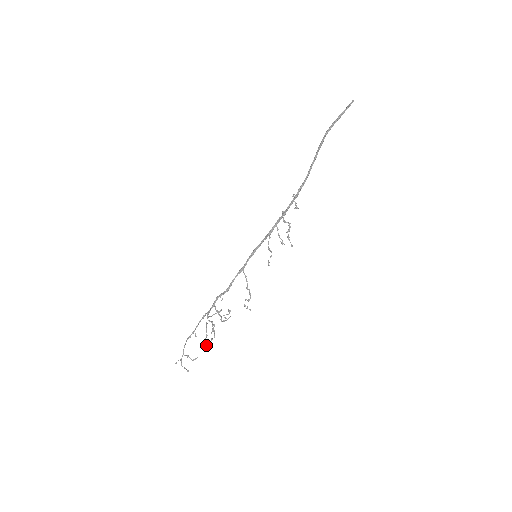
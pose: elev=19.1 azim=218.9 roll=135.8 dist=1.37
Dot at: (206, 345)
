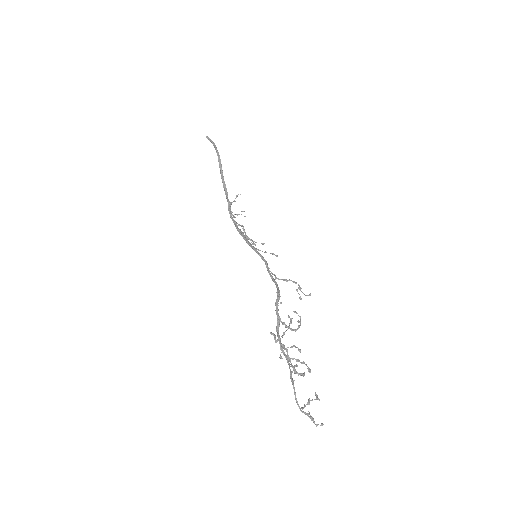
Dot at: (310, 369)
